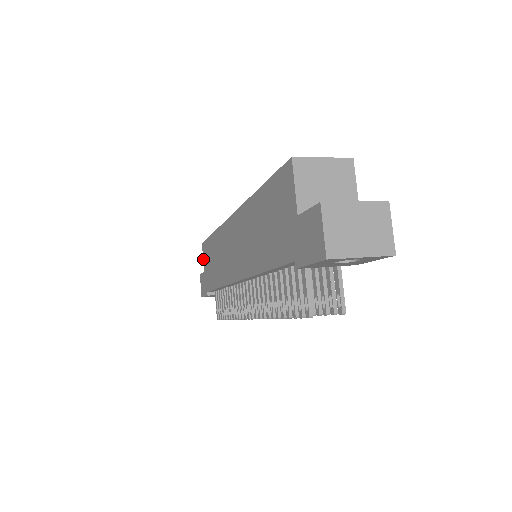
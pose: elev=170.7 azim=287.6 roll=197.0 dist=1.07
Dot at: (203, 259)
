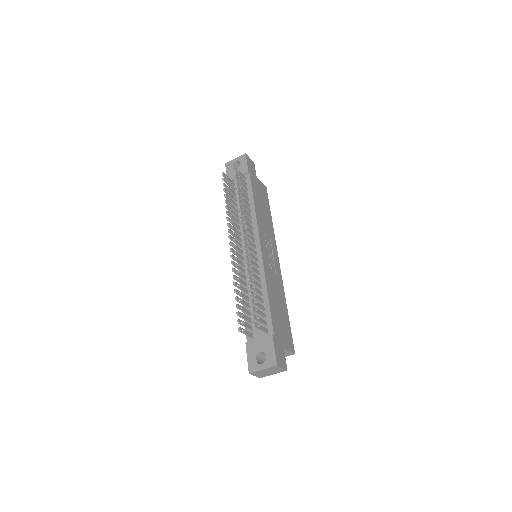
Dot at: occluded
